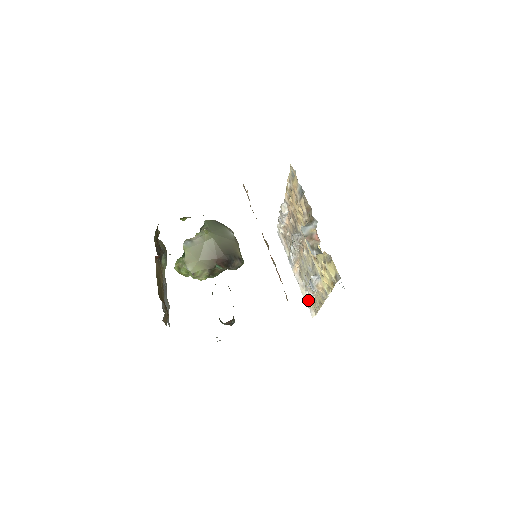
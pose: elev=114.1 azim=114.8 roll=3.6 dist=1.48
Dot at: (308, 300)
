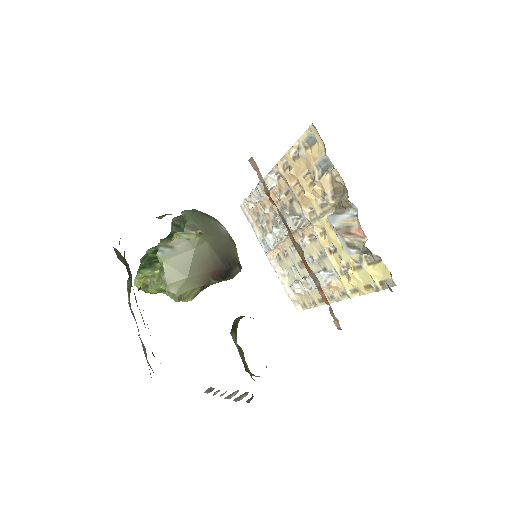
Dot at: (292, 292)
